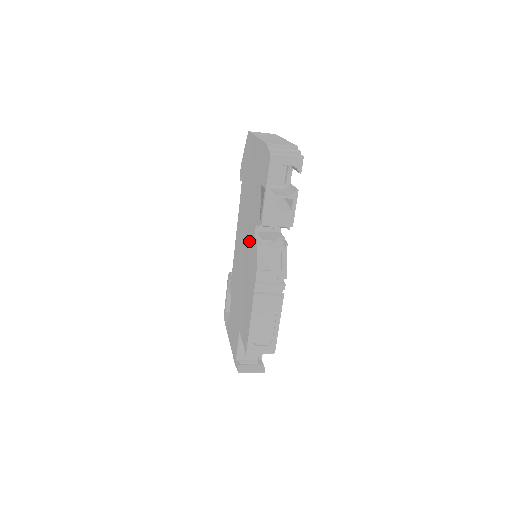
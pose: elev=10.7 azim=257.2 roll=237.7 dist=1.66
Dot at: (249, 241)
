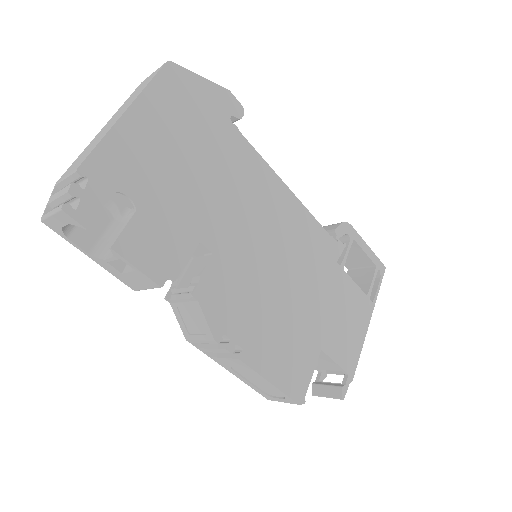
Dot at: occluded
